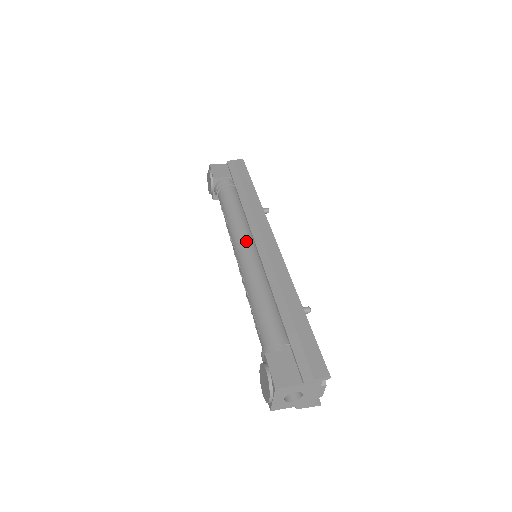
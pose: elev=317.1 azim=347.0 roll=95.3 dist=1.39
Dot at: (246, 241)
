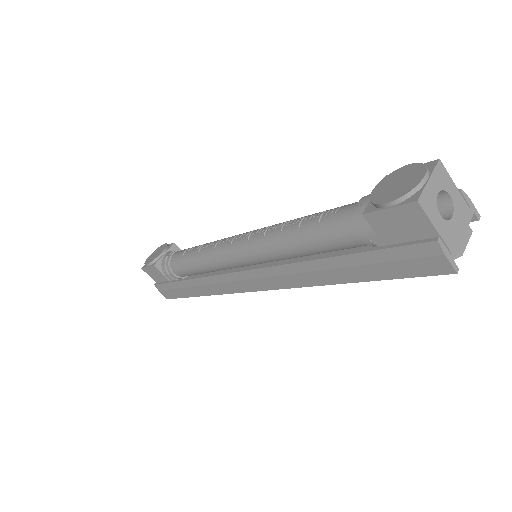
Dot at: occluded
